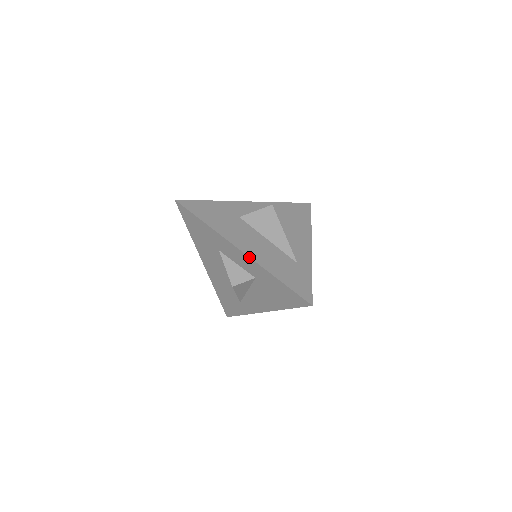
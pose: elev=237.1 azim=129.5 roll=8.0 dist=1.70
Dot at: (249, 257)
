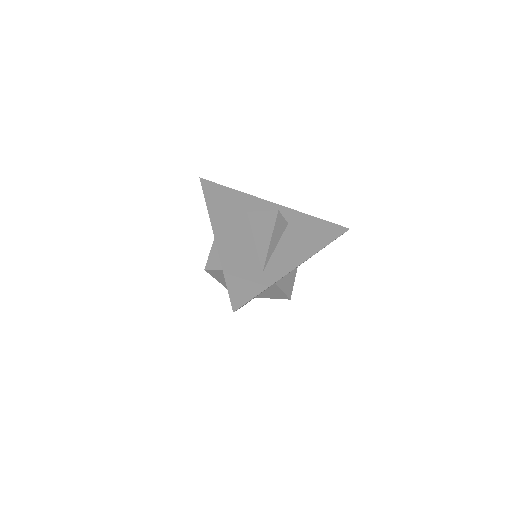
Dot at: (217, 246)
